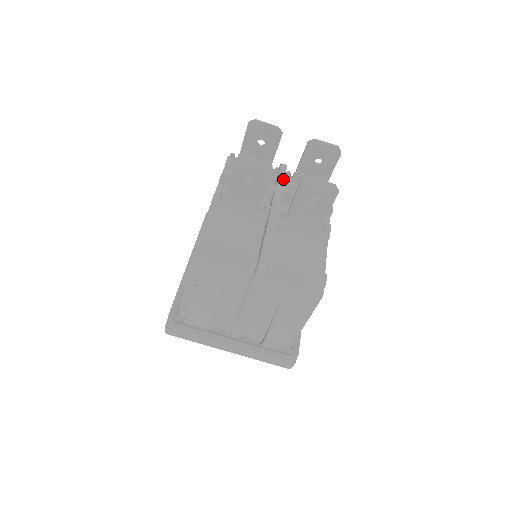
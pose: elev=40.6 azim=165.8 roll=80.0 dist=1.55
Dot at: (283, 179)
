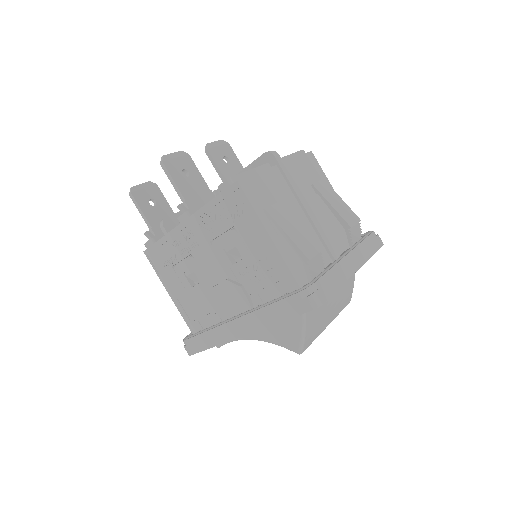
Dot at: occluded
